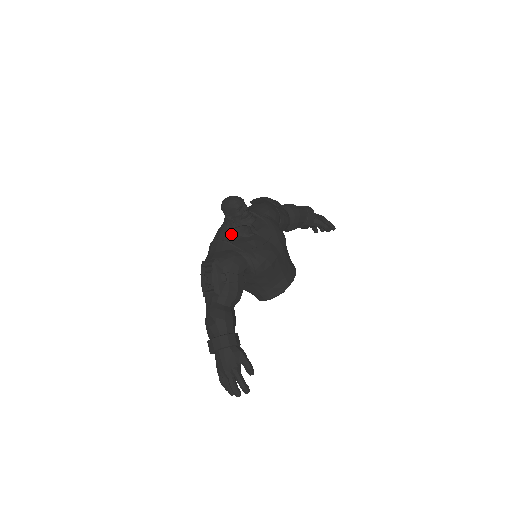
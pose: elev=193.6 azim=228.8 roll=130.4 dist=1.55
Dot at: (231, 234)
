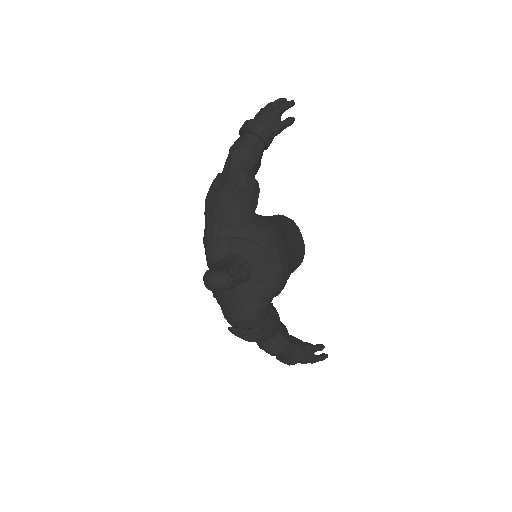
Dot at: (233, 290)
